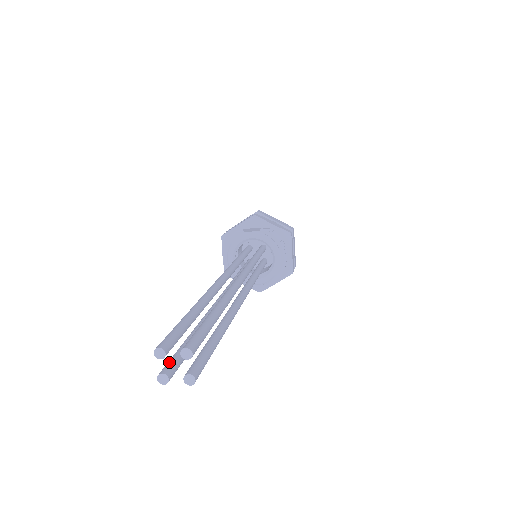
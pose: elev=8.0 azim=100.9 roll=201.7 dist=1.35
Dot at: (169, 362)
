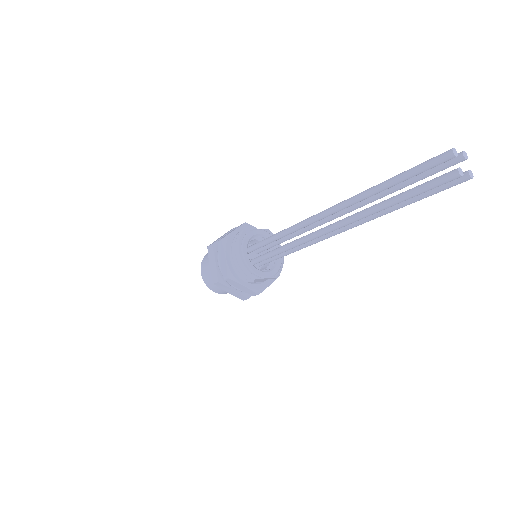
Dot at: occluded
